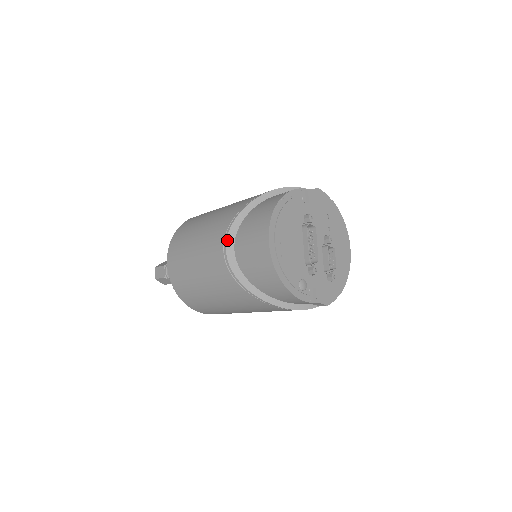
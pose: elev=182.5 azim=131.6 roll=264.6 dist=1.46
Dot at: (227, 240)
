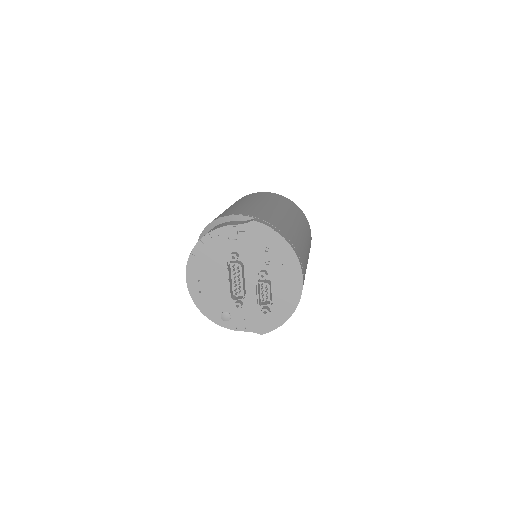
Dot at: occluded
